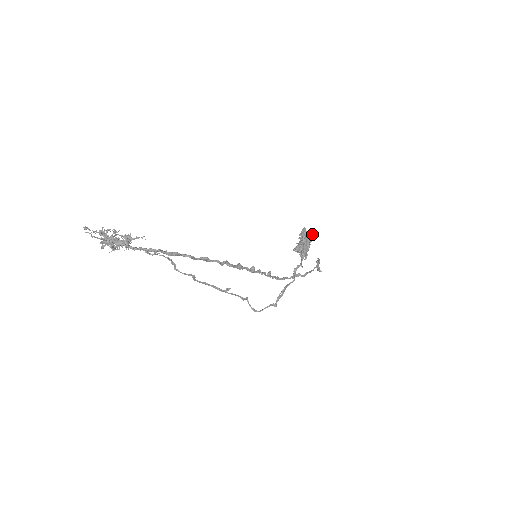
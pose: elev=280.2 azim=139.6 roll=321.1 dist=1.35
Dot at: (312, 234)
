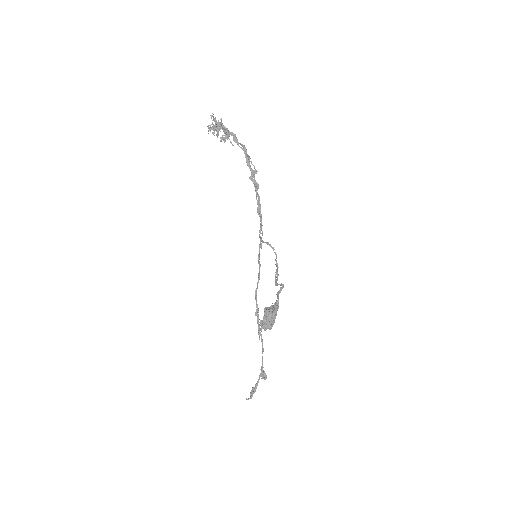
Dot at: occluded
